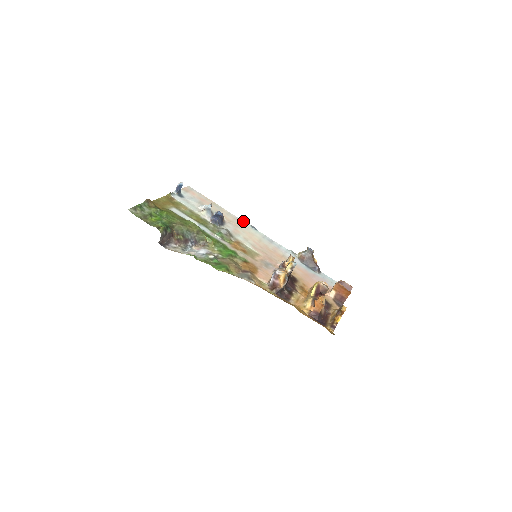
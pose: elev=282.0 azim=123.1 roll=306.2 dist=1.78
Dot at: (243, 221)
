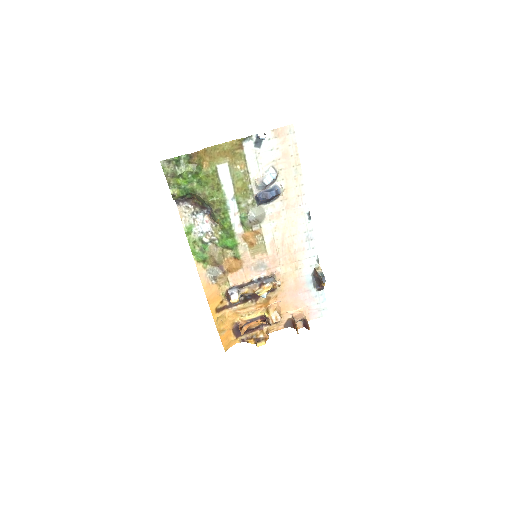
Dot at: (307, 202)
